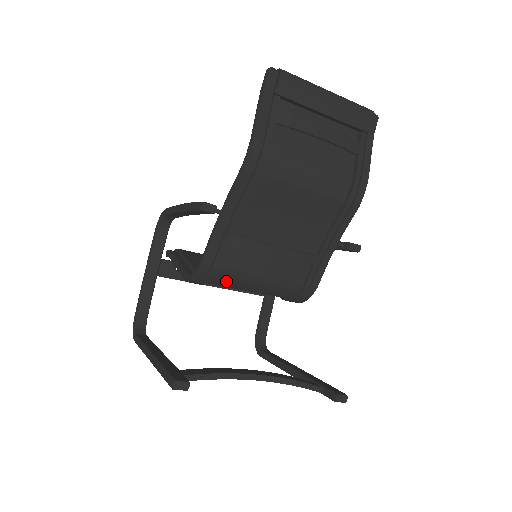
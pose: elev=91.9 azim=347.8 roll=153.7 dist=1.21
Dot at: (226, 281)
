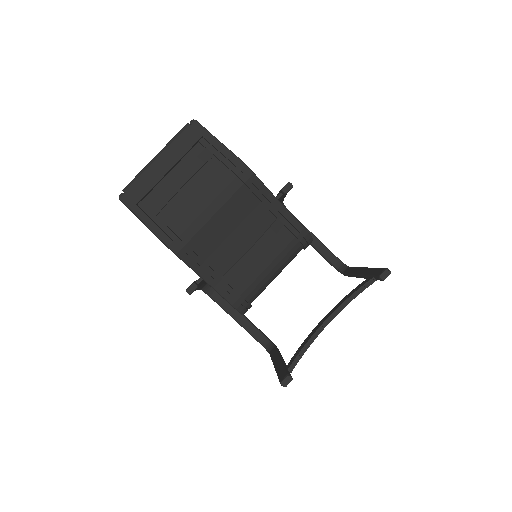
Dot at: (257, 292)
